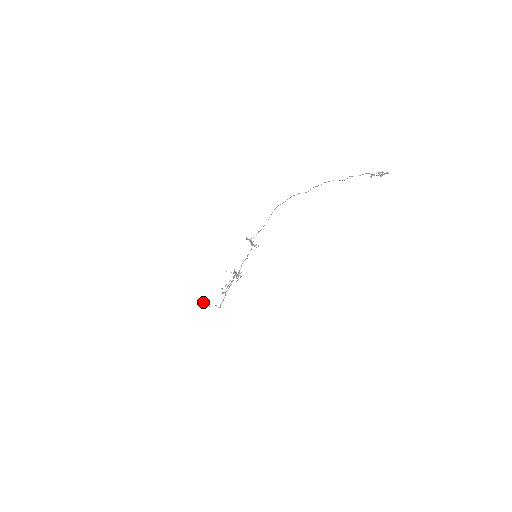
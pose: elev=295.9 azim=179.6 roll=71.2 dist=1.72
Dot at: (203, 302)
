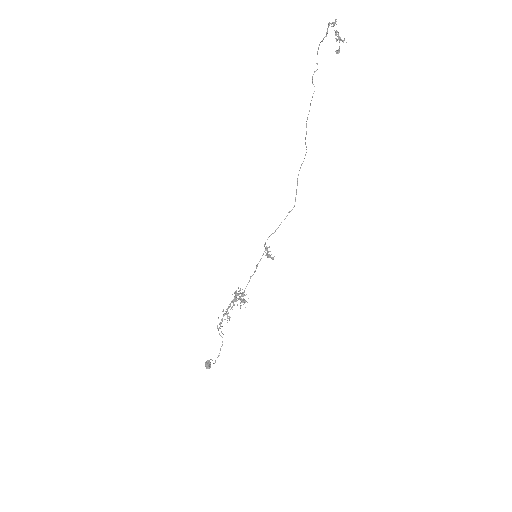
Dot at: (210, 362)
